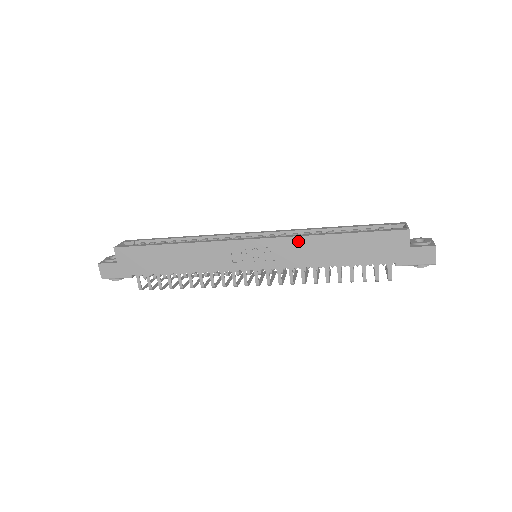
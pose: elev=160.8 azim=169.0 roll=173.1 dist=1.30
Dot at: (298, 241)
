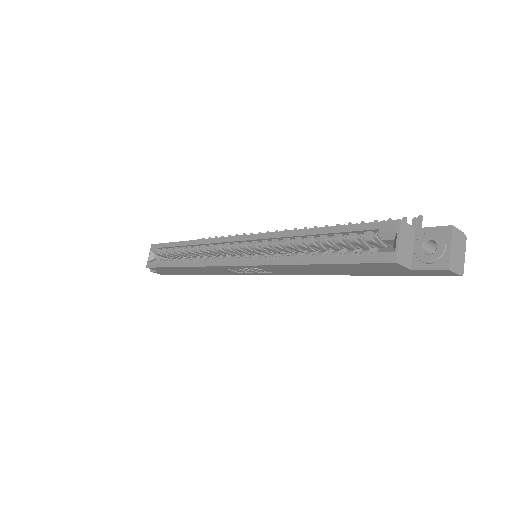
Dot at: (277, 267)
